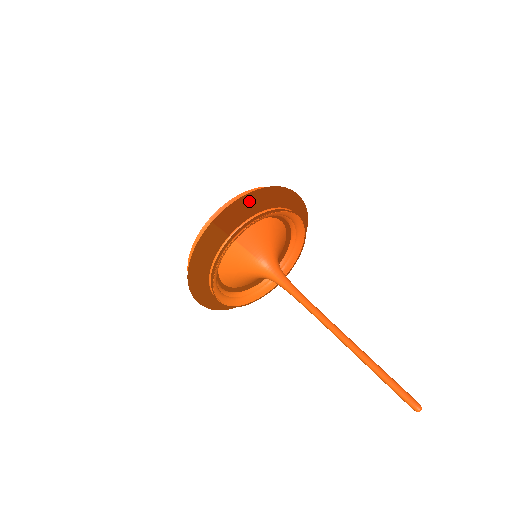
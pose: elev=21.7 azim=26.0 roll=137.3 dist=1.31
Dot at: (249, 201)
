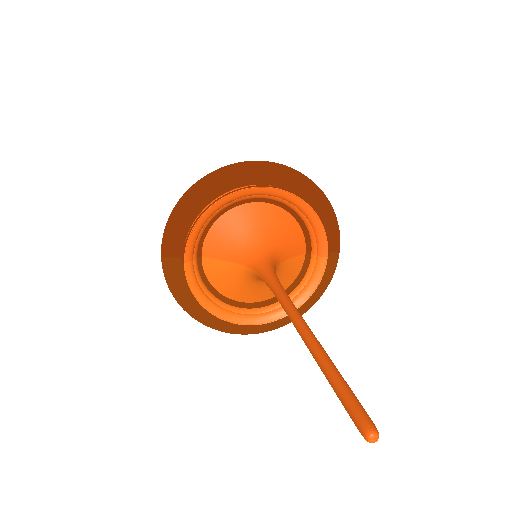
Dot at: (176, 213)
